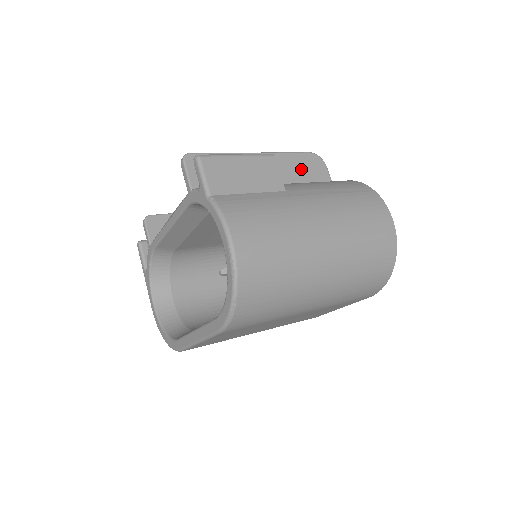
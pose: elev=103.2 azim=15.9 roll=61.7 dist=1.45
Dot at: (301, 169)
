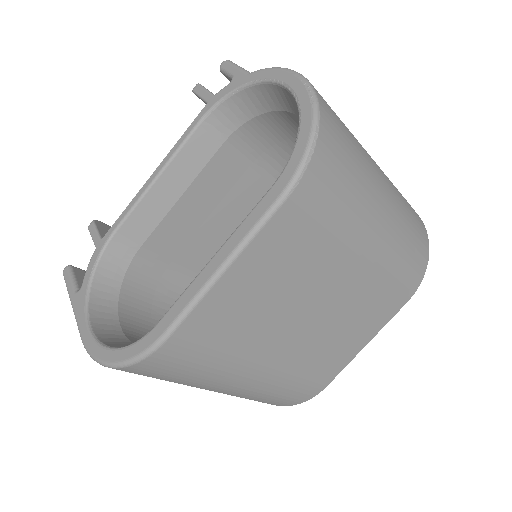
Dot at: occluded
